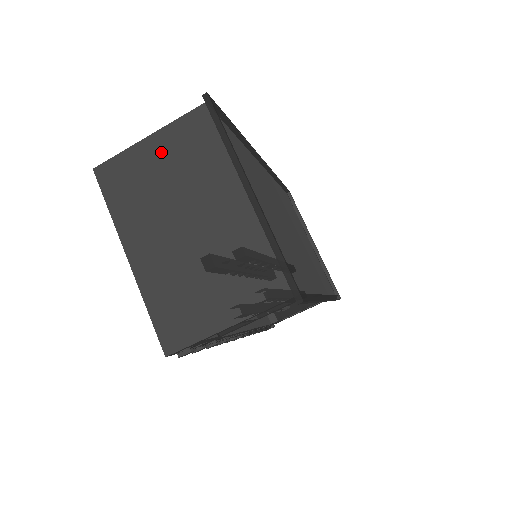
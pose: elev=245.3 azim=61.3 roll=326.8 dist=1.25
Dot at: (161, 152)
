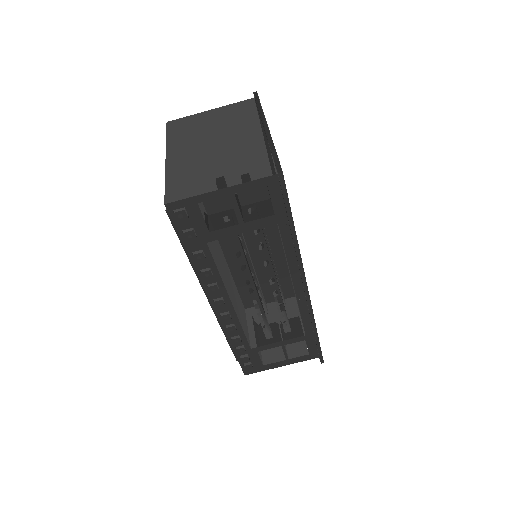
Dot at: (215, 115)
